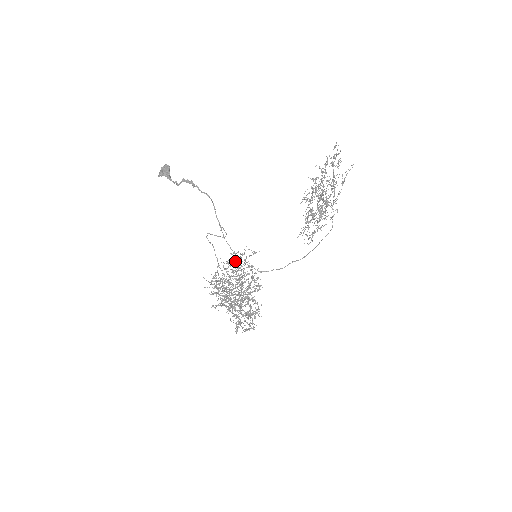
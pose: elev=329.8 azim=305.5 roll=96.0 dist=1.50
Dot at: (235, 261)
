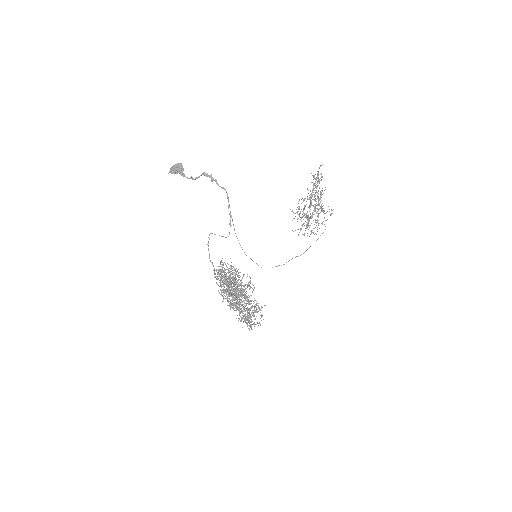
Dot at: (227, 267)
